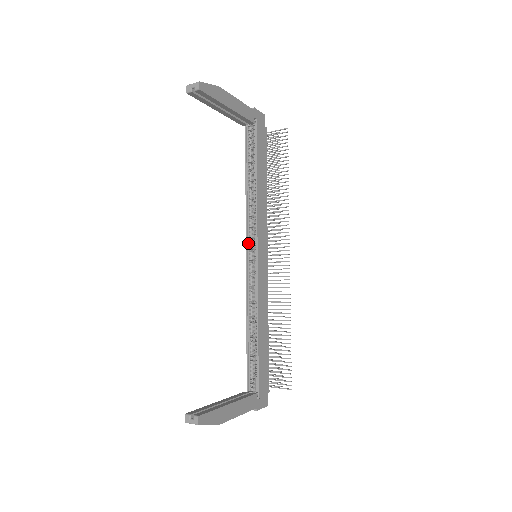
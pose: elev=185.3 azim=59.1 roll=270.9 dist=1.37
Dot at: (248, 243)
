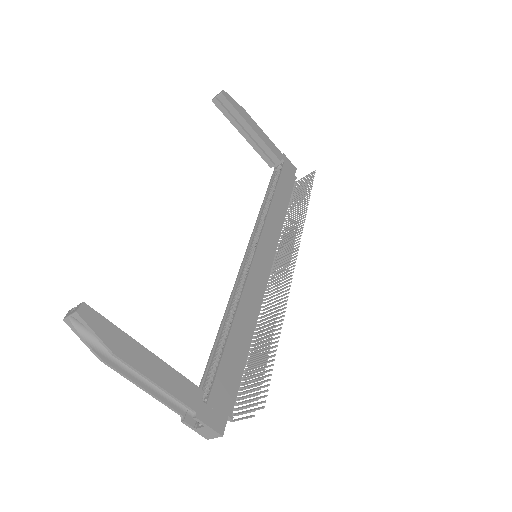
Dot at: (250, 246)
